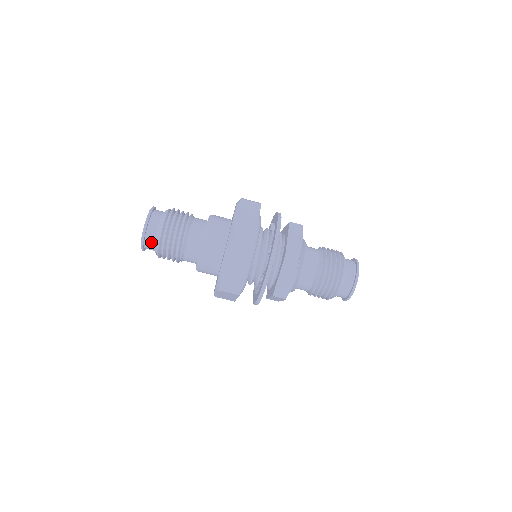
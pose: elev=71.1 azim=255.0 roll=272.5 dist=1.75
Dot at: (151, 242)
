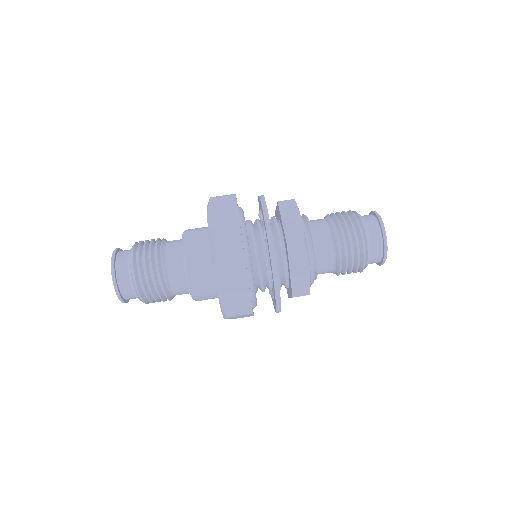
Dot at: (124, 267)
